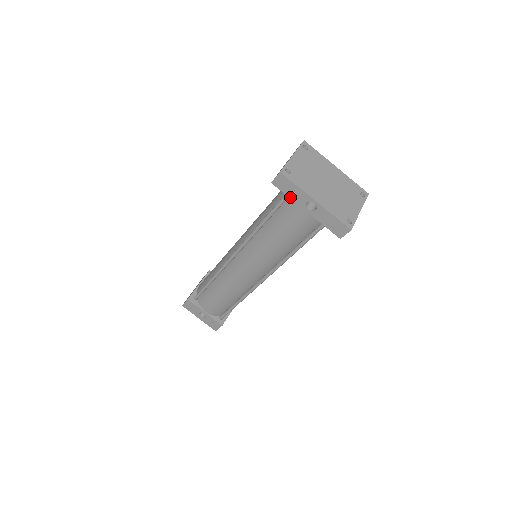
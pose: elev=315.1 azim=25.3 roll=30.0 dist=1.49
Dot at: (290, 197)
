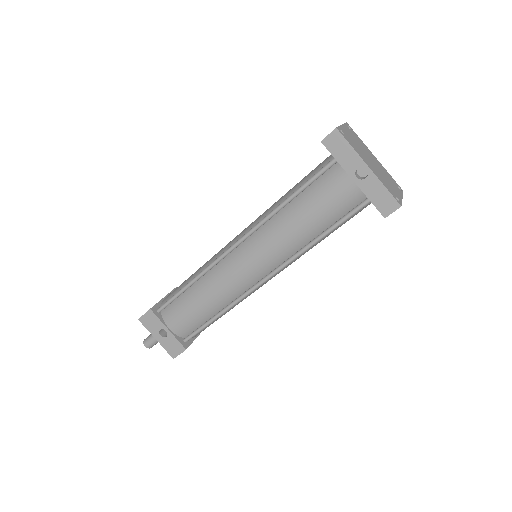
Dot at: (339, 161)
